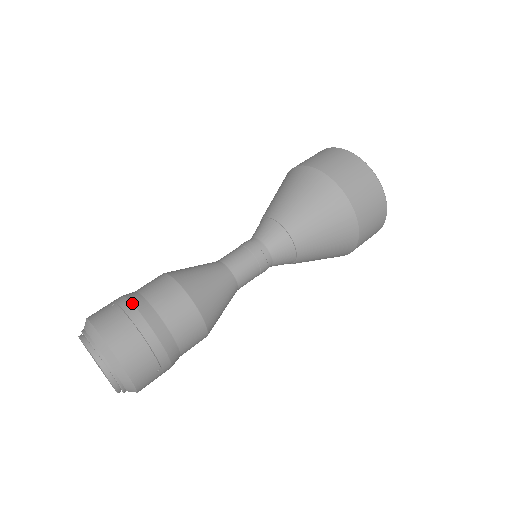
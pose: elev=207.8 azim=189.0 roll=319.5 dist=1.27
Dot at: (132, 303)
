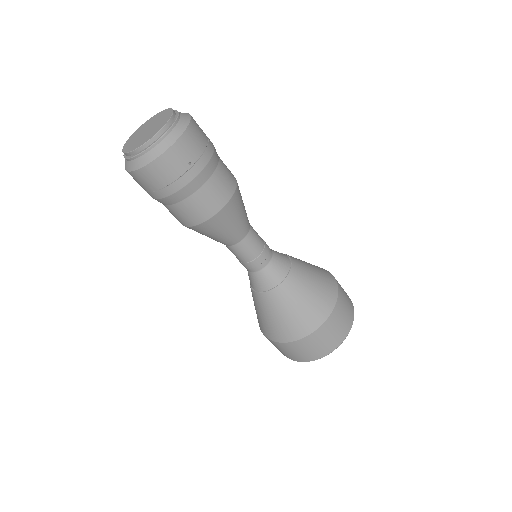
Dot at: occluded
